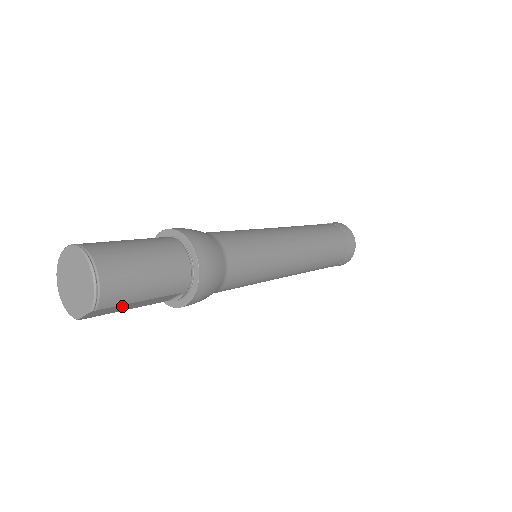
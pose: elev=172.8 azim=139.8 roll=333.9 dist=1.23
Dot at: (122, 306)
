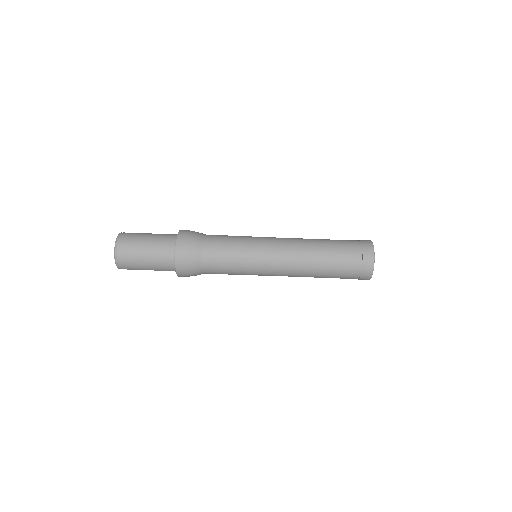
Dot at: occluded
